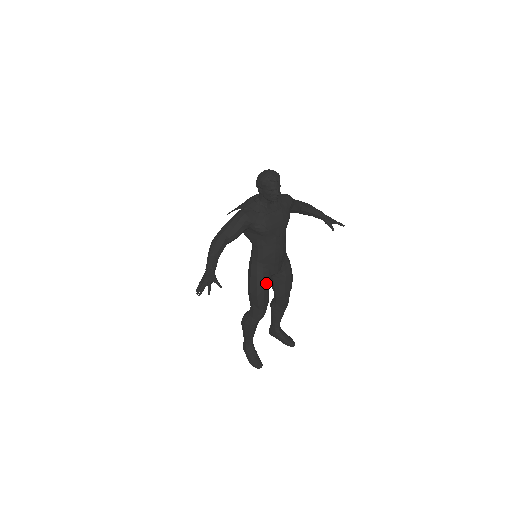
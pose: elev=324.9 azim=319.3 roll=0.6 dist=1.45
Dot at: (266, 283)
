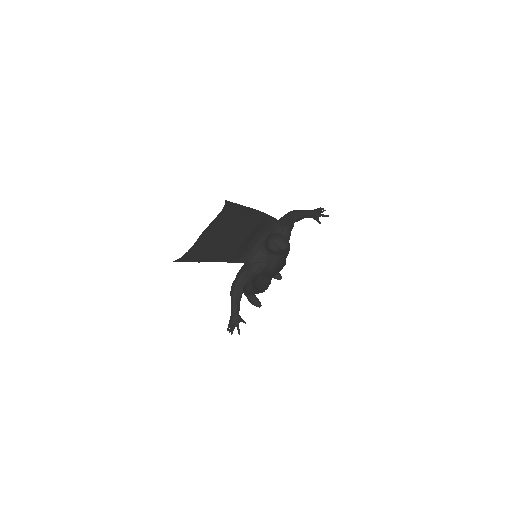
Dot at: (270, 283)
